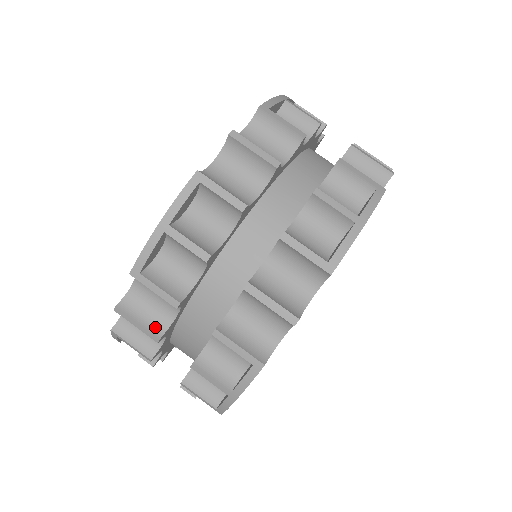
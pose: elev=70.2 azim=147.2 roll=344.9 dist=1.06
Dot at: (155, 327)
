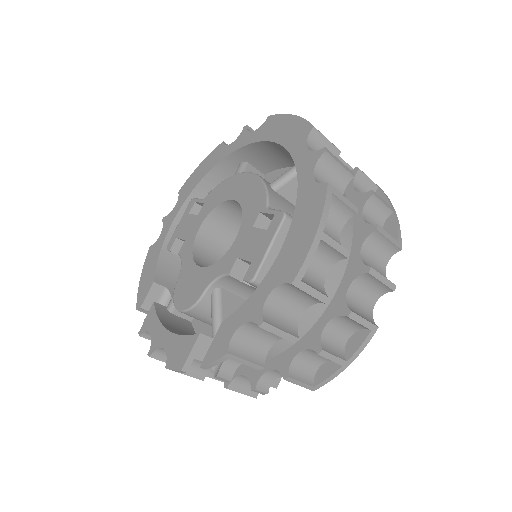
Dot at: (291, 330)
